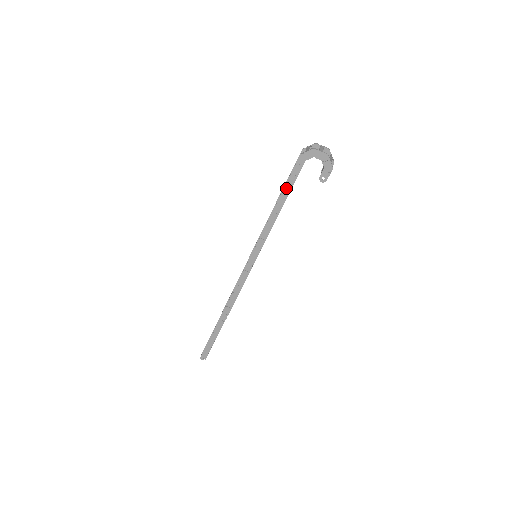
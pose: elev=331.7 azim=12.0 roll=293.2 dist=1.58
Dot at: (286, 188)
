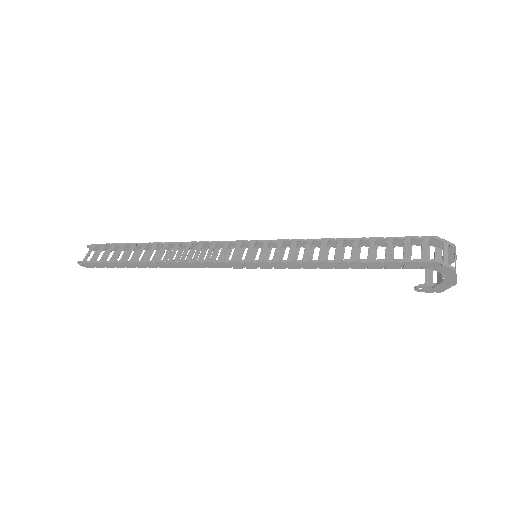
Dot at: (378, 264)
